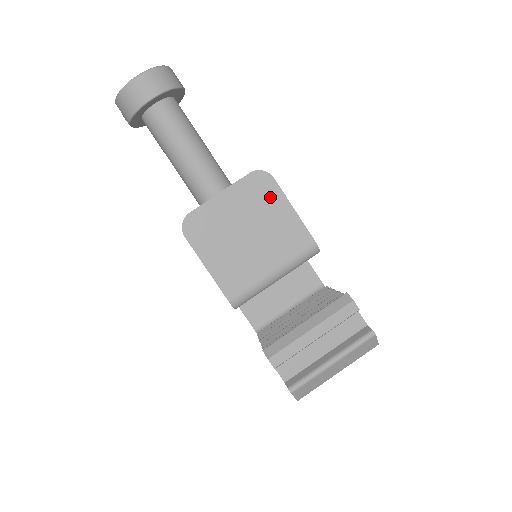
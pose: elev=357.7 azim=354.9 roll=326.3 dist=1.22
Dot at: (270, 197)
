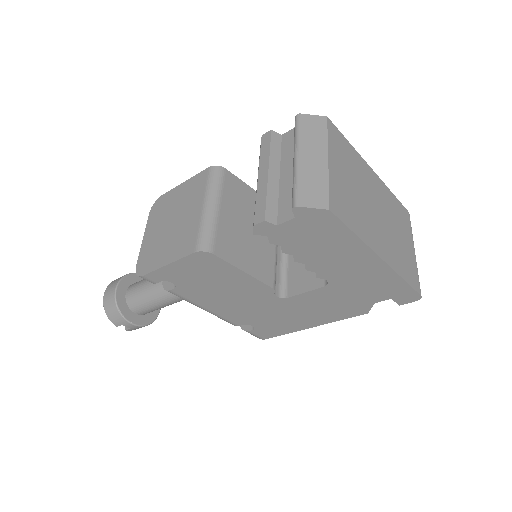
Dot at: (167, 200)
